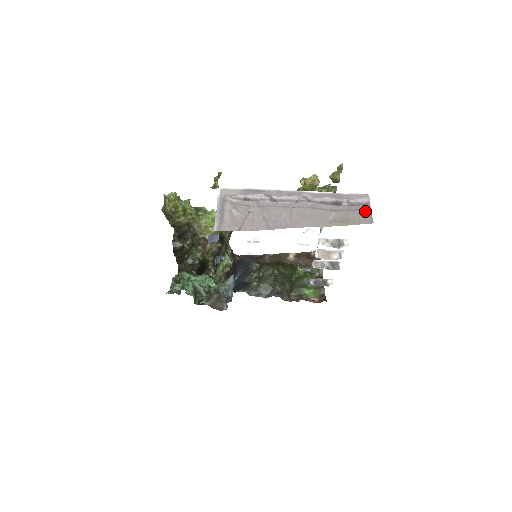
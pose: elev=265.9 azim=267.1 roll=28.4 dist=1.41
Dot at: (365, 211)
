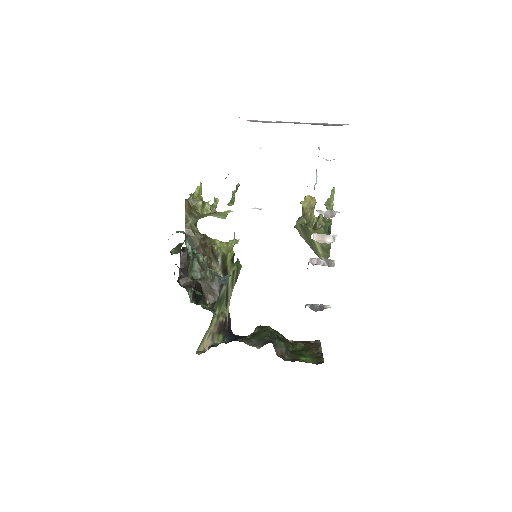
Dot at: occluded
